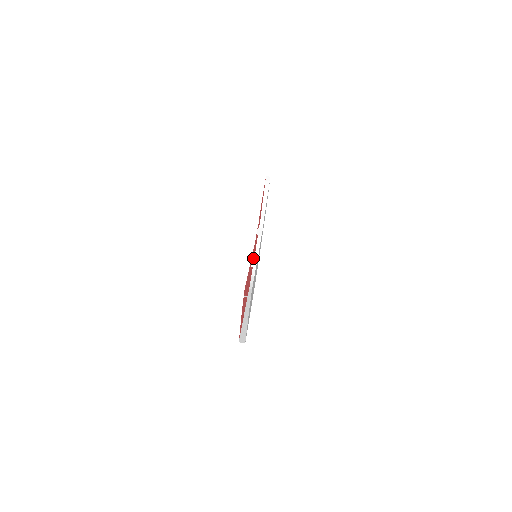
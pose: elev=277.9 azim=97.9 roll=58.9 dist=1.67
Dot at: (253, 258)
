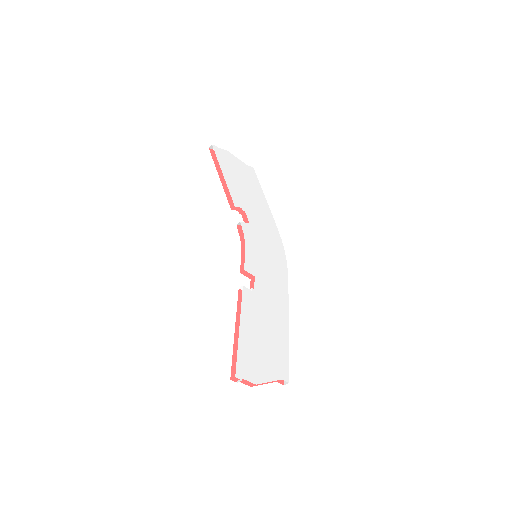
Dot at: (242, 289)
